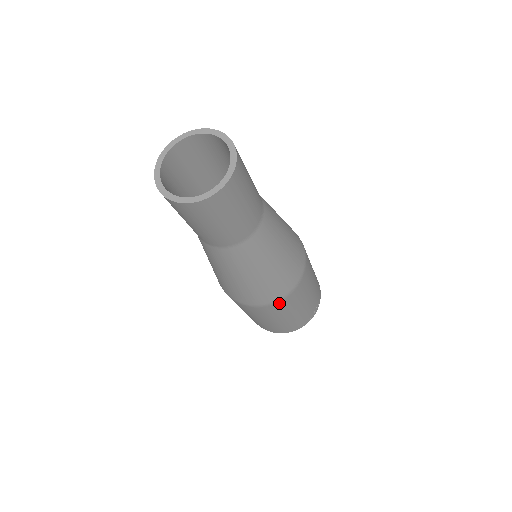
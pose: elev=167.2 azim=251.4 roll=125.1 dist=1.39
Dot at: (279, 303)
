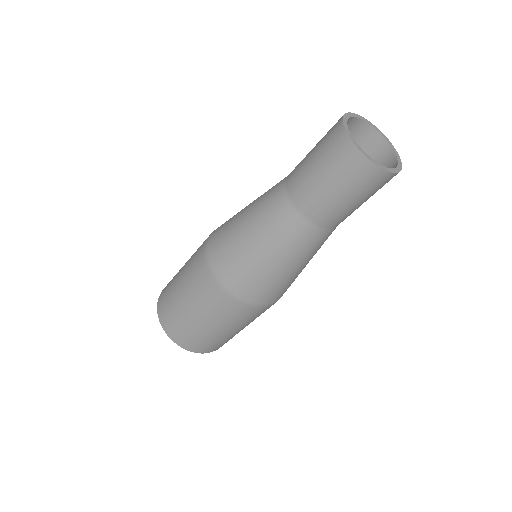
Dot at: occluded
